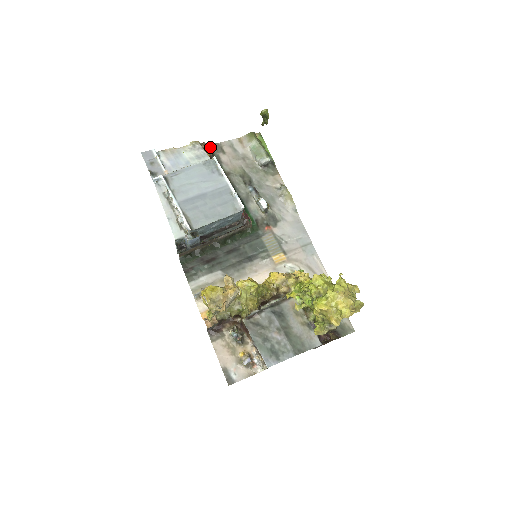
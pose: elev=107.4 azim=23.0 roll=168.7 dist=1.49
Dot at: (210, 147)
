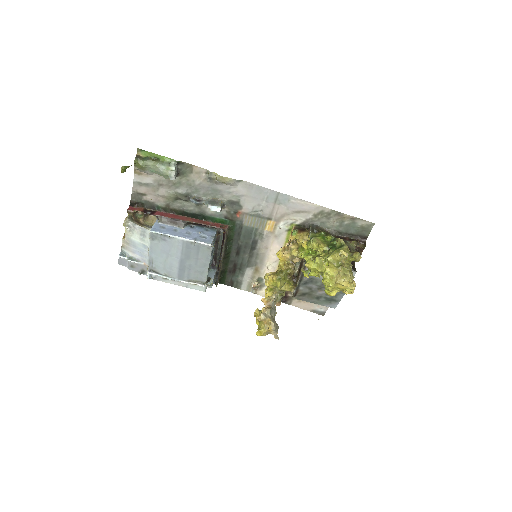
Dot at: (133, 204)
